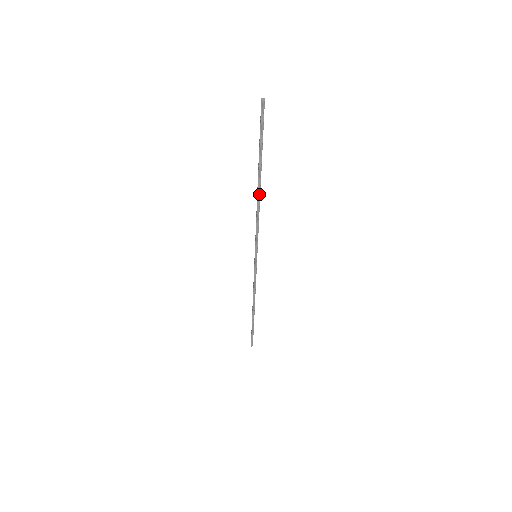
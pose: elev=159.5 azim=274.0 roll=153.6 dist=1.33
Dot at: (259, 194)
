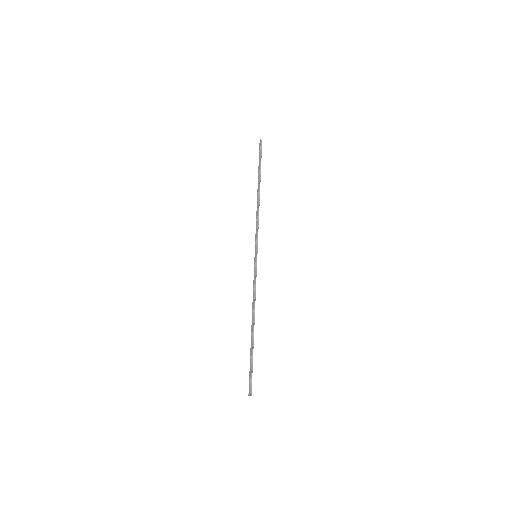
Dot at: (259, 198)
